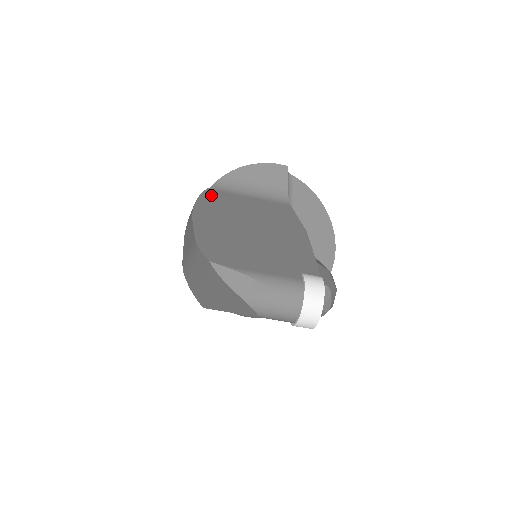
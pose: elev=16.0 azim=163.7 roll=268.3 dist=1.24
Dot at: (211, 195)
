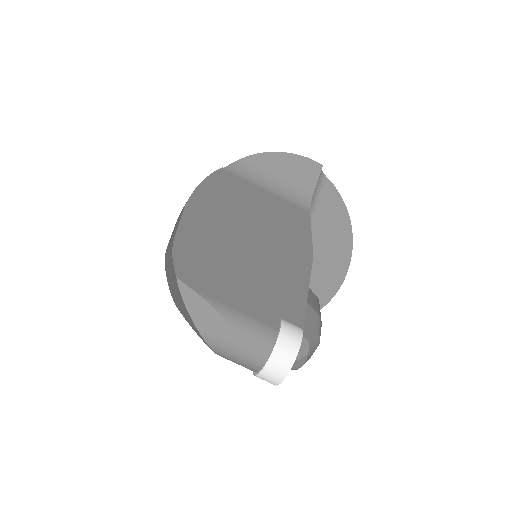
Dot at: (221, 179)
